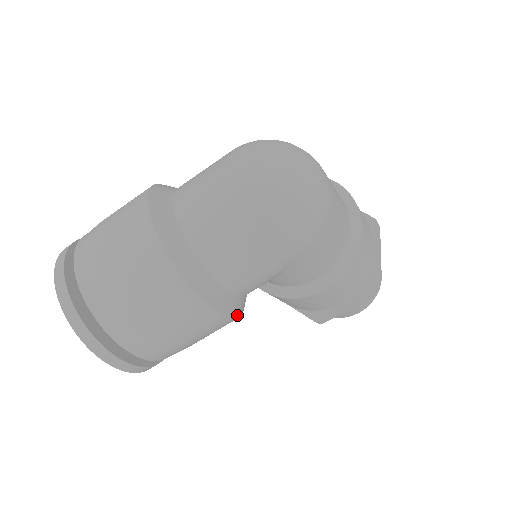
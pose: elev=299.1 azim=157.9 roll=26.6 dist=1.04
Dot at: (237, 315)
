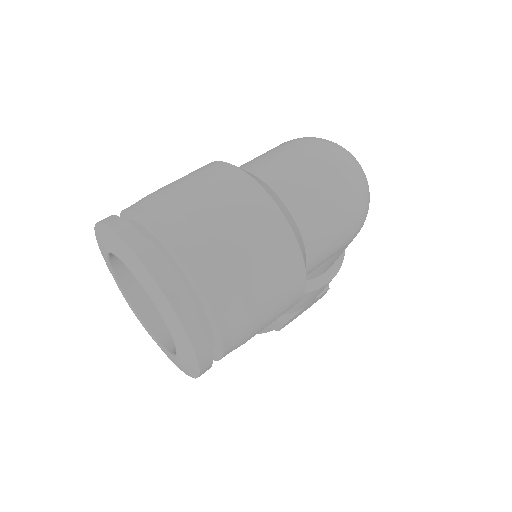
Dot at: occluded
